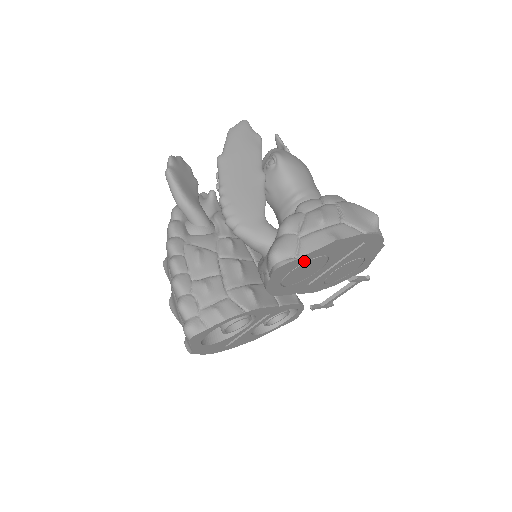
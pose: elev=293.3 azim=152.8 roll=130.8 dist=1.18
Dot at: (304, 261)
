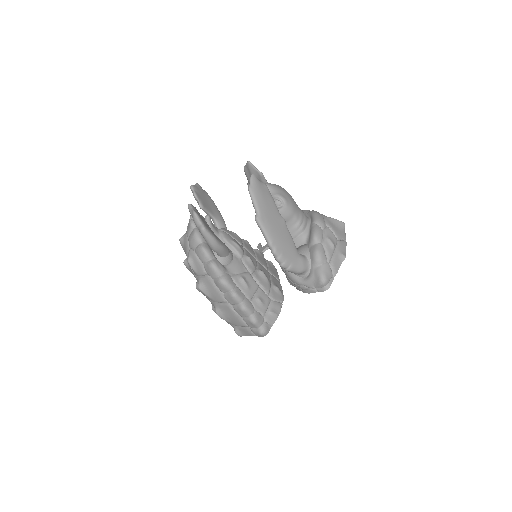
Dot at: occluded
